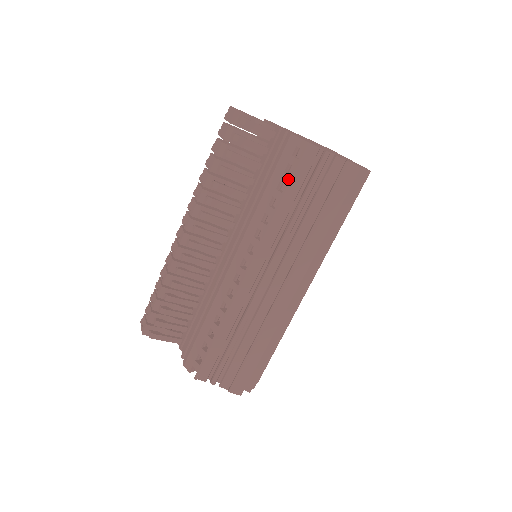
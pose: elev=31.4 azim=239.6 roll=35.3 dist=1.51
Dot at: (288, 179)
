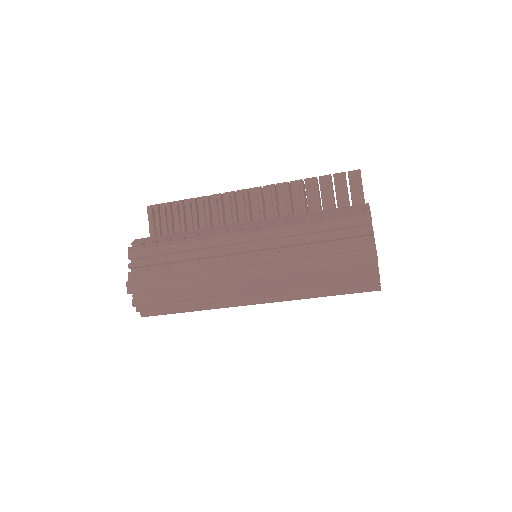
Dot at: (334, 216)
